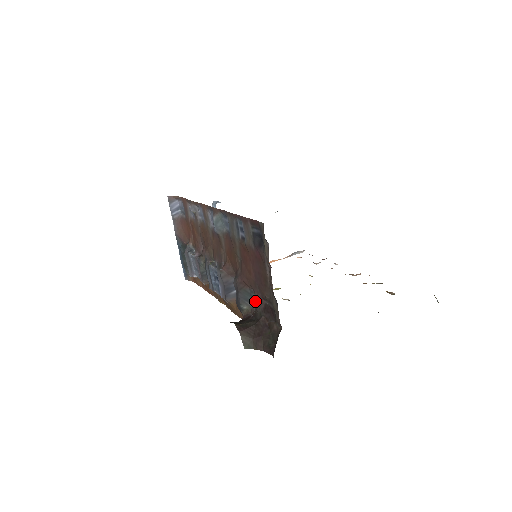
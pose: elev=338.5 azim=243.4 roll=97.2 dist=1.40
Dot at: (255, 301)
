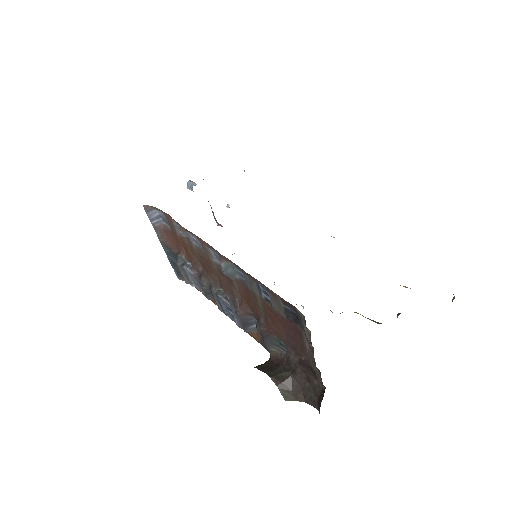
Dot at: (286, 350)
